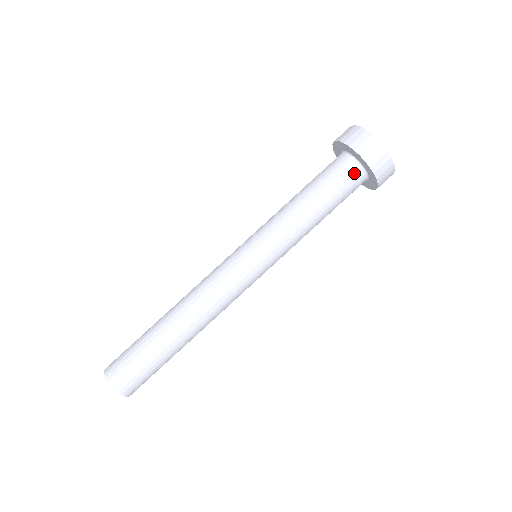
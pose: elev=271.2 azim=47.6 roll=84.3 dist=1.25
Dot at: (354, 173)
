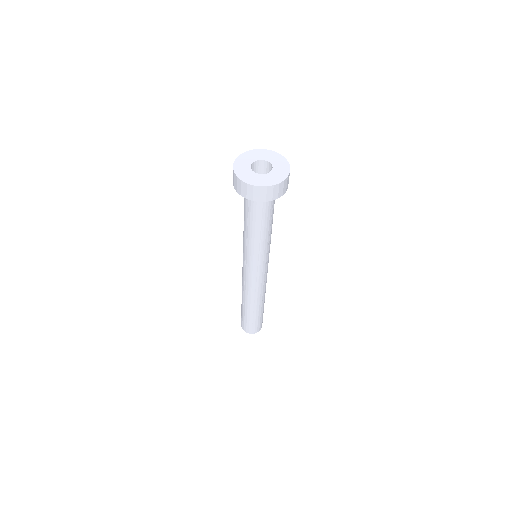
Dot at: occluded
